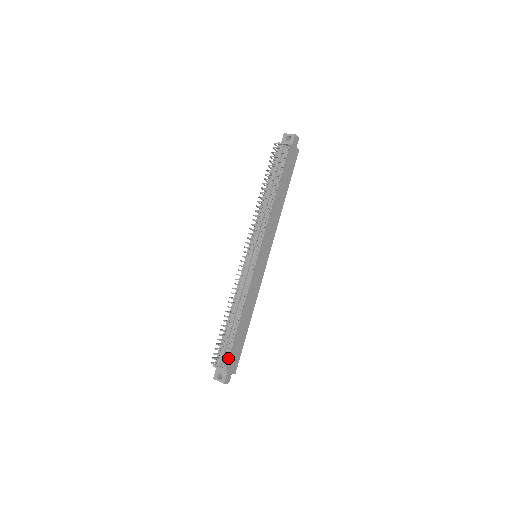
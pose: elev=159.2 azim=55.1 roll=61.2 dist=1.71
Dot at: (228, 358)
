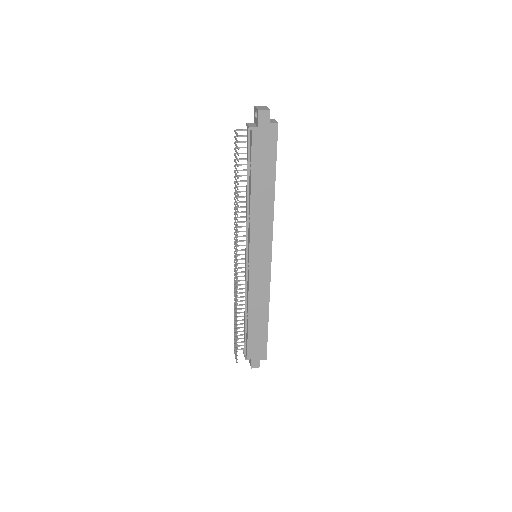
Dot at: (247, 350)
